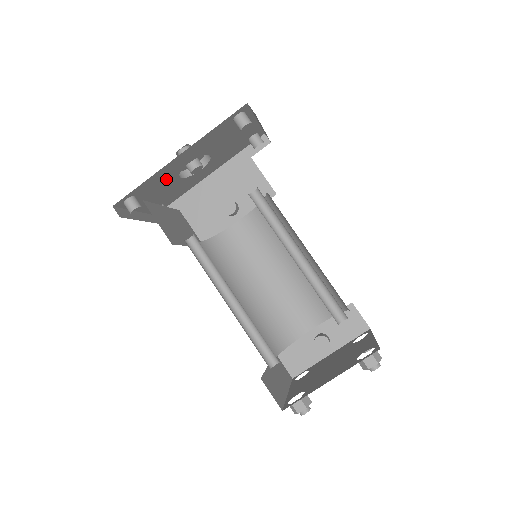
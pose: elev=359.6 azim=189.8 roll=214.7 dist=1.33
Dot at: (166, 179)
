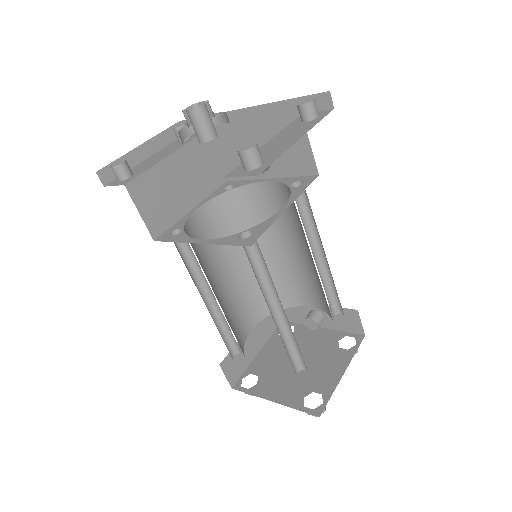
Dot at: occluded
